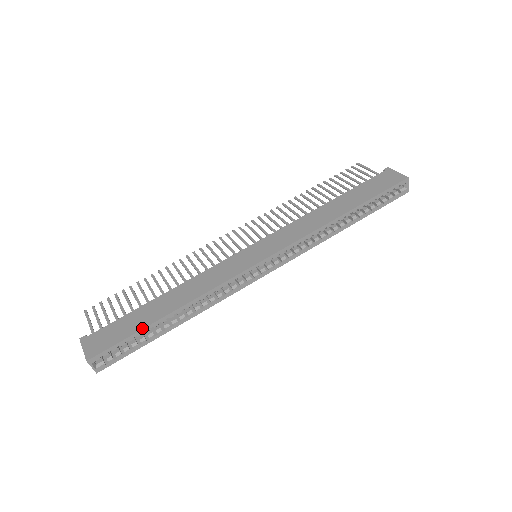
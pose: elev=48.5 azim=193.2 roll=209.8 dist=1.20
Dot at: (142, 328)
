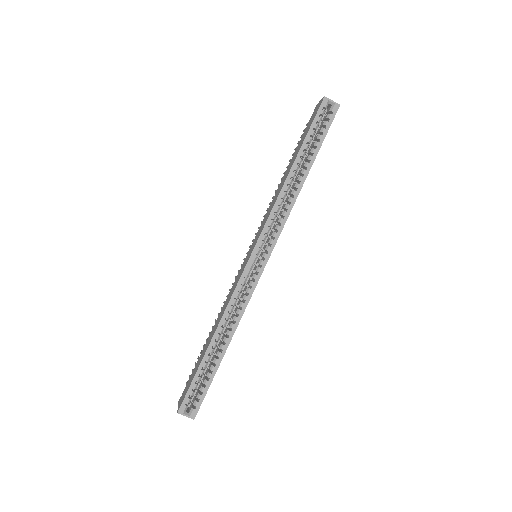
Dot at: (199, 366)
